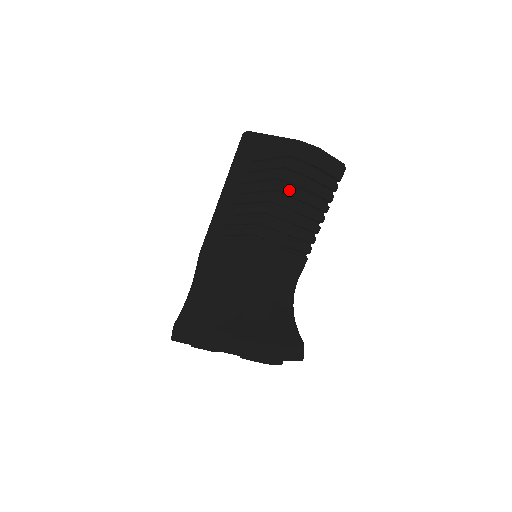
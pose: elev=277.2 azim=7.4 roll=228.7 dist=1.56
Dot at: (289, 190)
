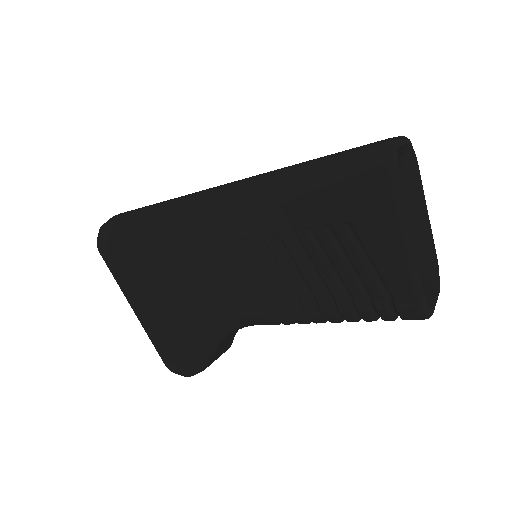
Dot at: (349, 316)
